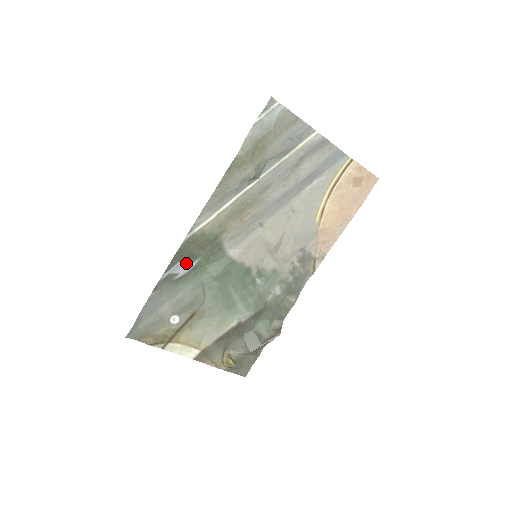
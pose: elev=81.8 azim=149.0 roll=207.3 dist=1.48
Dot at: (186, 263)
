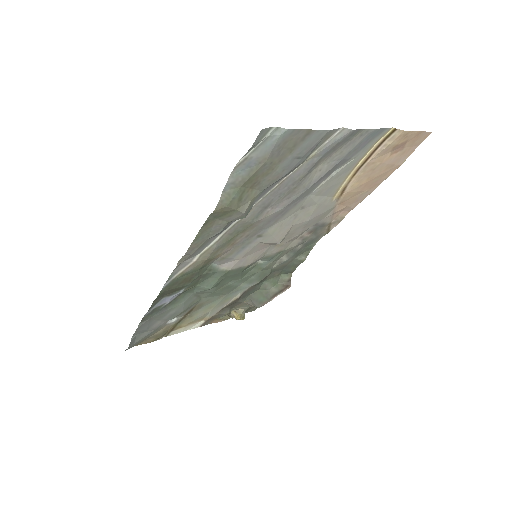
Dot at: (171, 295)
